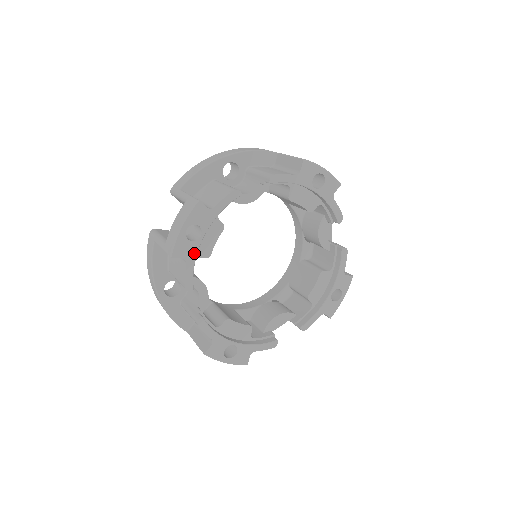
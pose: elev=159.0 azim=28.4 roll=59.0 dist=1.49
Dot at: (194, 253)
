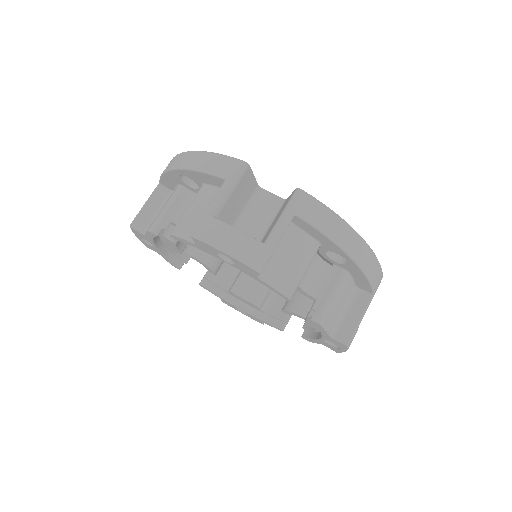
Dot at: (159, 252)
